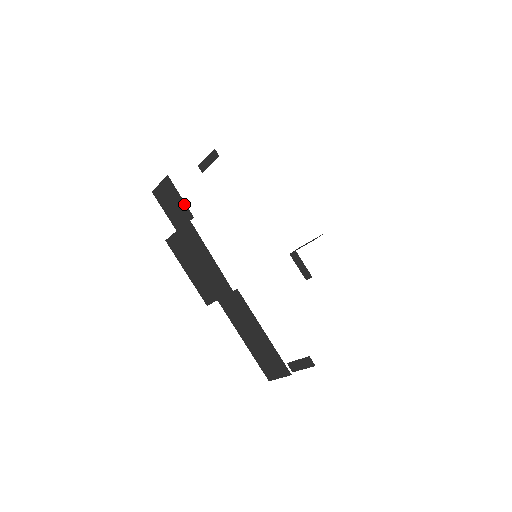
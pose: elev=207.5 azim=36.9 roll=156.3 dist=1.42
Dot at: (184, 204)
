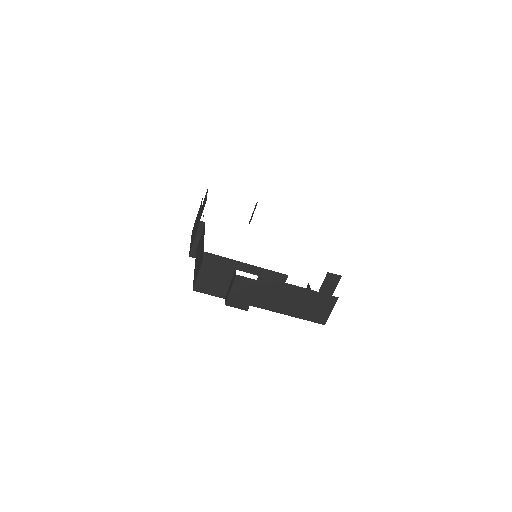
Dot at: occluded
